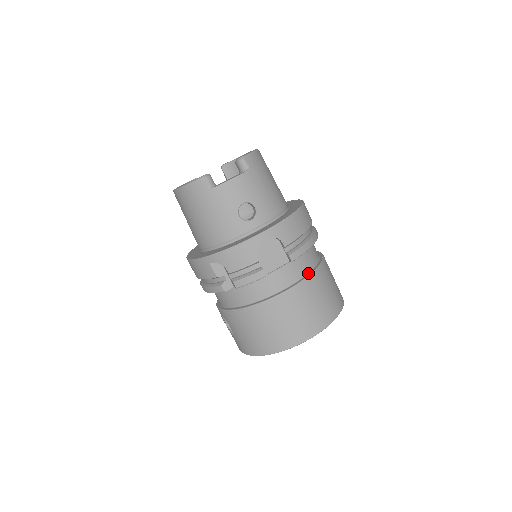
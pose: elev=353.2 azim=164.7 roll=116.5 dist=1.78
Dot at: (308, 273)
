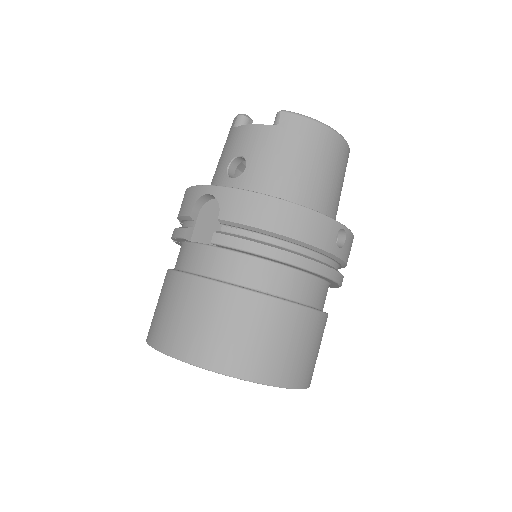
Dot at: (230, 283)
